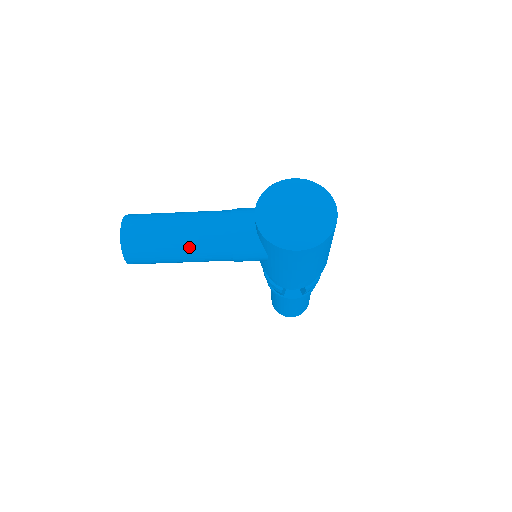
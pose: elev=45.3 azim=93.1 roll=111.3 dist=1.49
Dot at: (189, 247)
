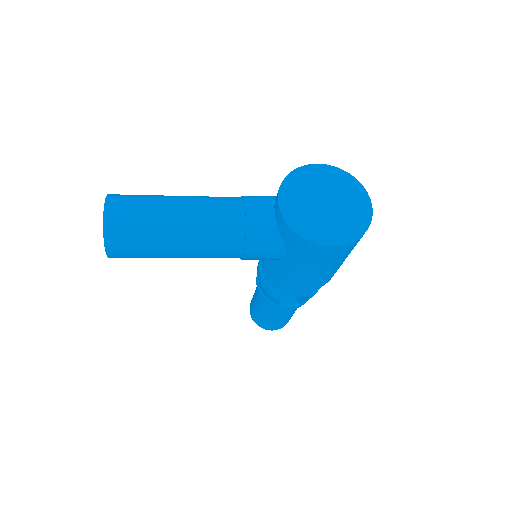
Dot at: (192, 238)
